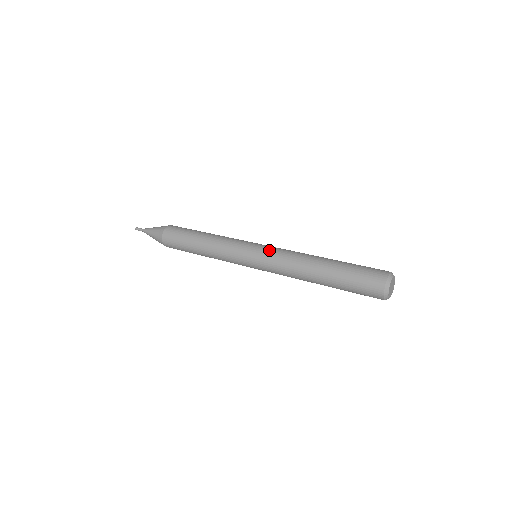
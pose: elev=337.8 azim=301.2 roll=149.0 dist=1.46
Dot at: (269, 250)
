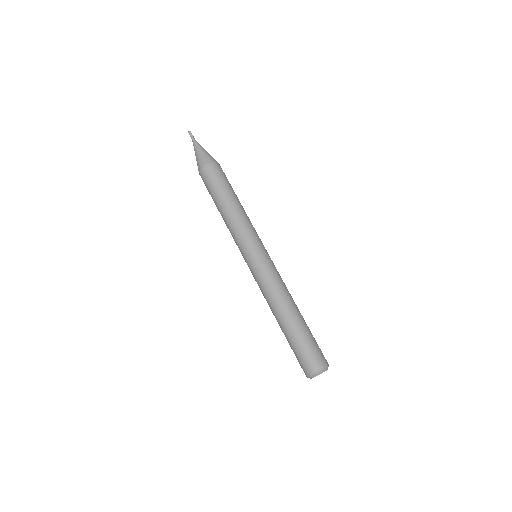
Dot at: (265, 267)
